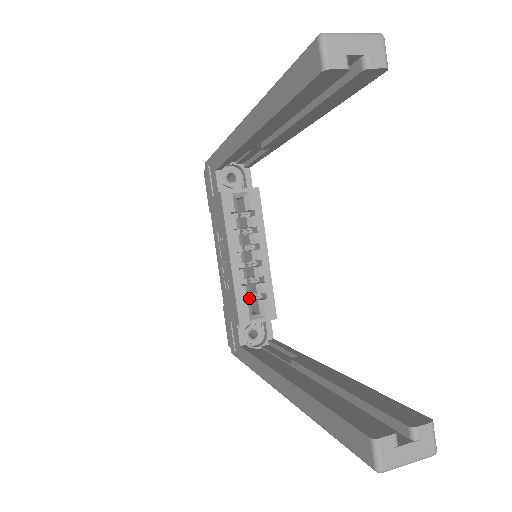
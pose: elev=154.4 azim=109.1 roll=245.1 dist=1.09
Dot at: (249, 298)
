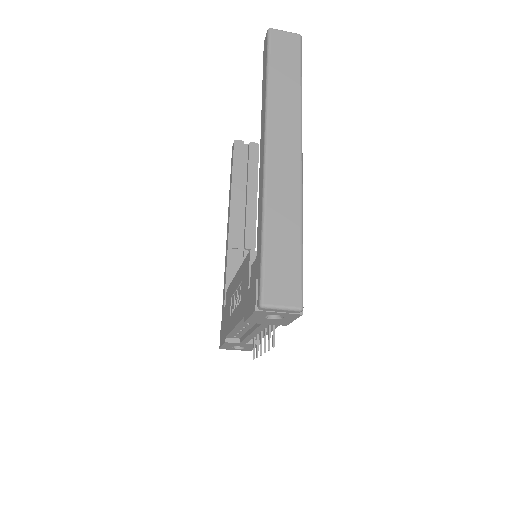
Dot at: occluded
